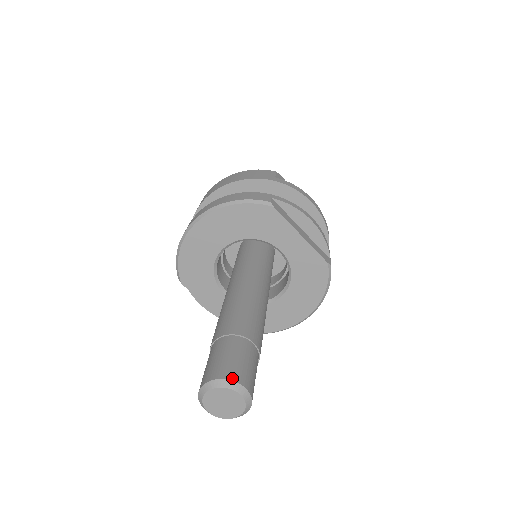
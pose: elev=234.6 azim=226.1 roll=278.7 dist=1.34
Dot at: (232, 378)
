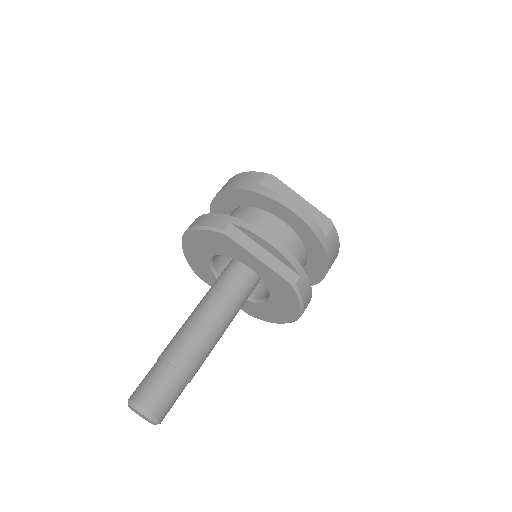
Dot at: (139, 403)
